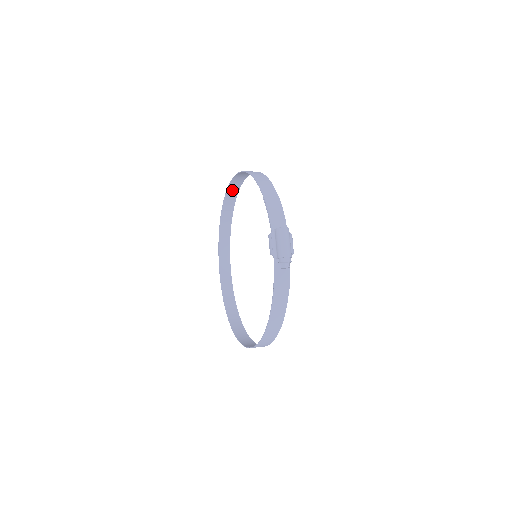
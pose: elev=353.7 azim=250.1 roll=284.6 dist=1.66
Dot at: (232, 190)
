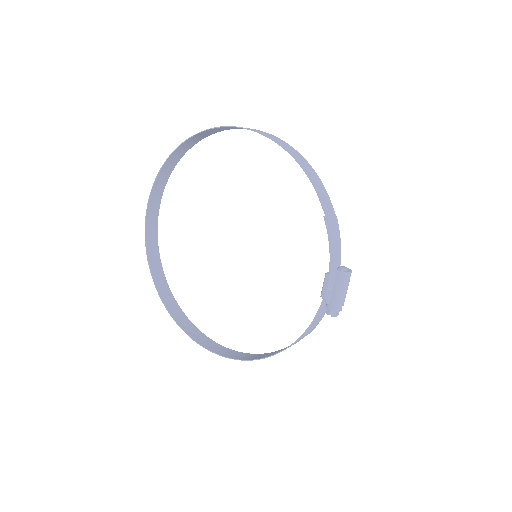
Dot at: (213, 130)
